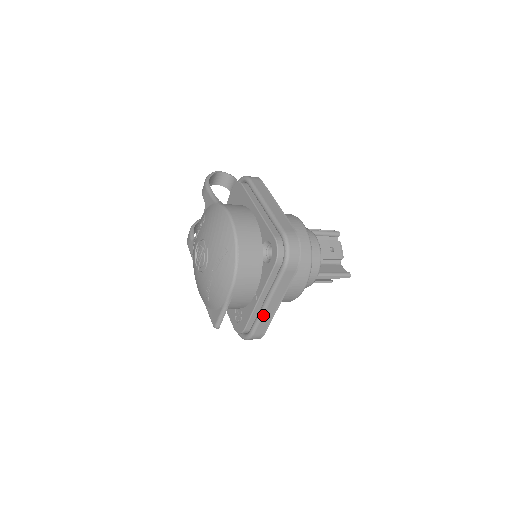
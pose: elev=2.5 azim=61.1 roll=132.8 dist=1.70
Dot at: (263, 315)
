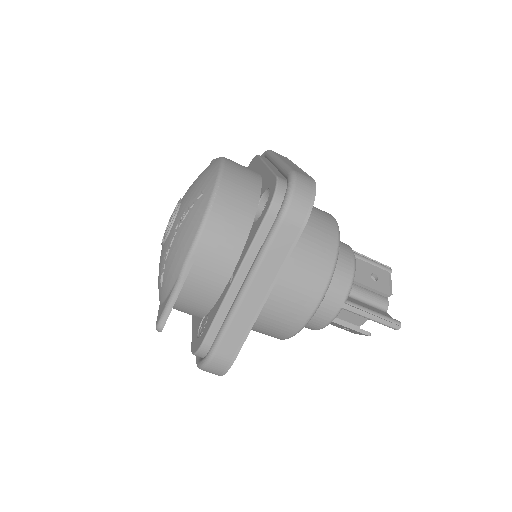
Dot at: (235, 313)
